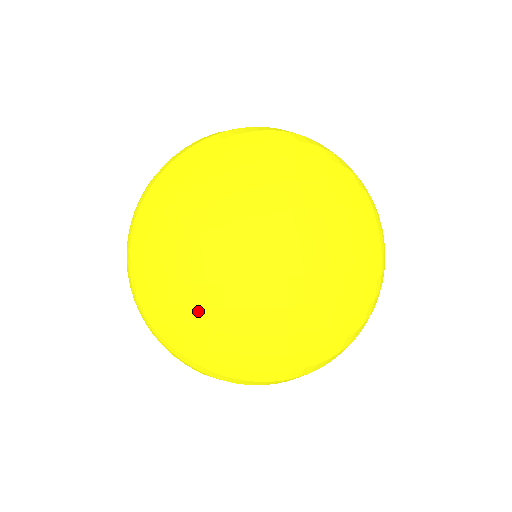
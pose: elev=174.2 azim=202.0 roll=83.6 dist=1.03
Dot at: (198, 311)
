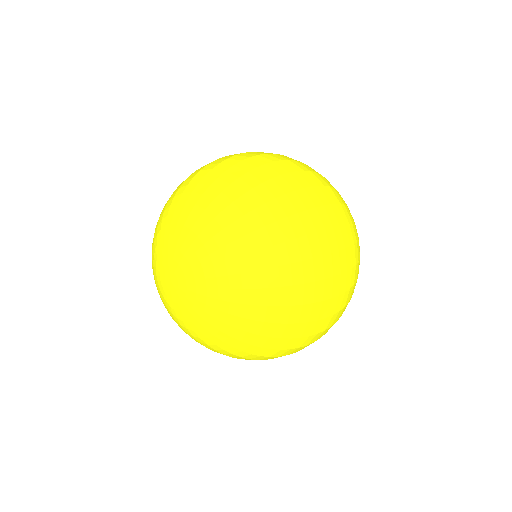
Dot at: (259, 292)
